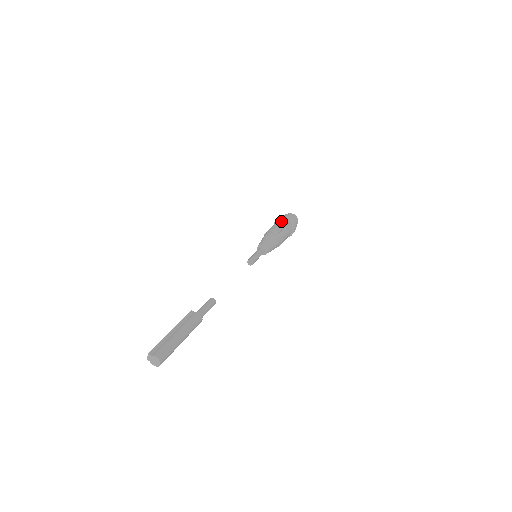
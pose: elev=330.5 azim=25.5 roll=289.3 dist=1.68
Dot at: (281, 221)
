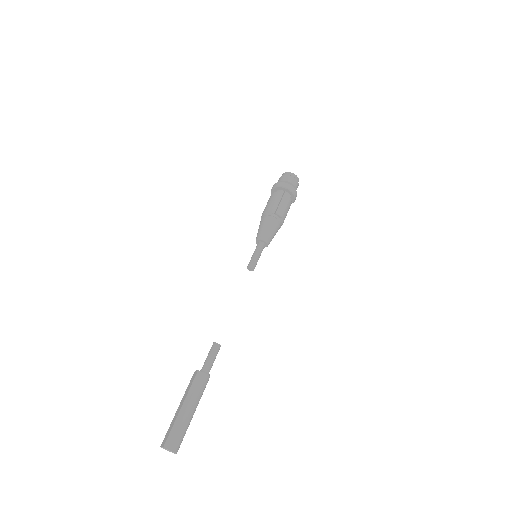
Dot at: (283, 196)
